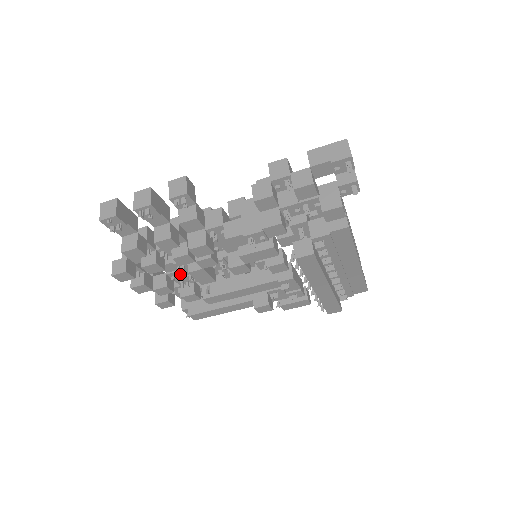
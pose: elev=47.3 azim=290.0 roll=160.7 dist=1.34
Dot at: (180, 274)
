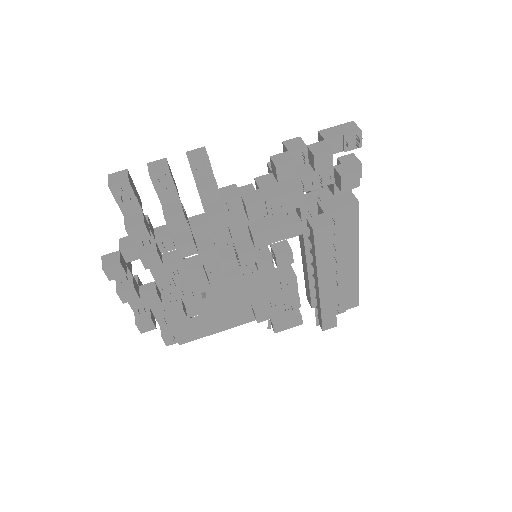
Dot at: (170, 283)
